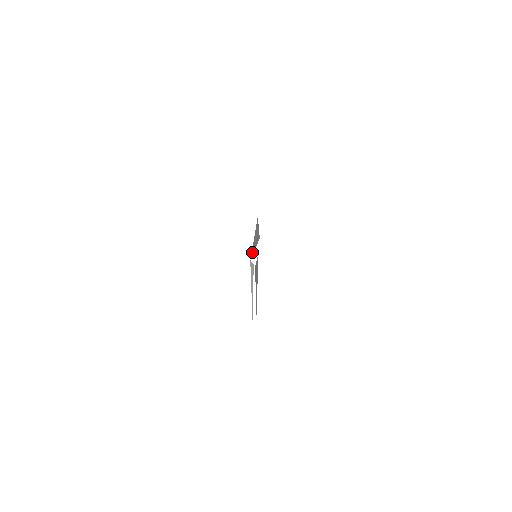
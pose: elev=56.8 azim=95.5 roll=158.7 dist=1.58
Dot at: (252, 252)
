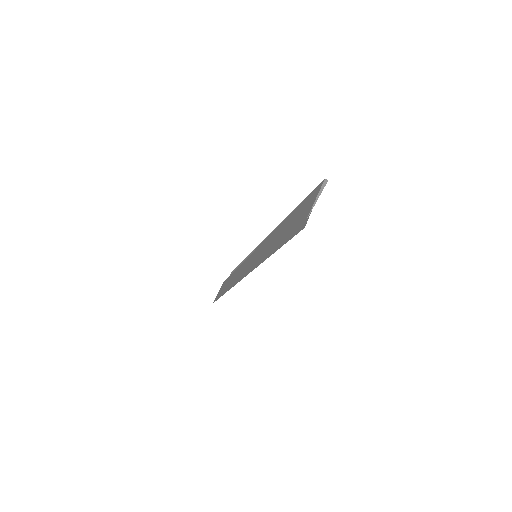
Dot at: (308, 195)
